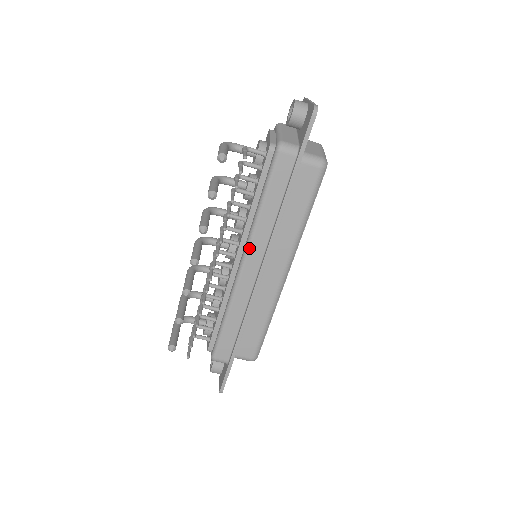
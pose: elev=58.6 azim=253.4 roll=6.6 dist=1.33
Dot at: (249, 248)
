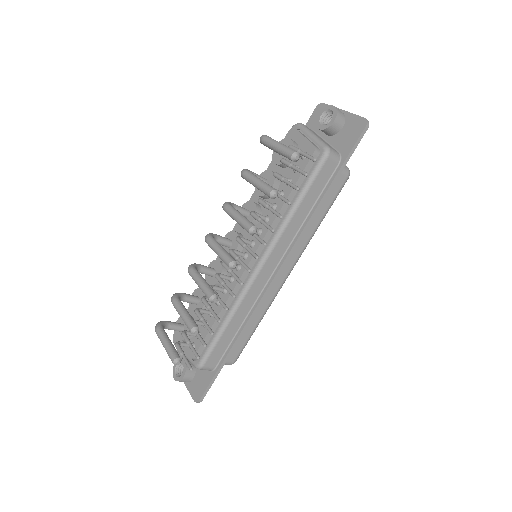
Dot at: (272, 250)
